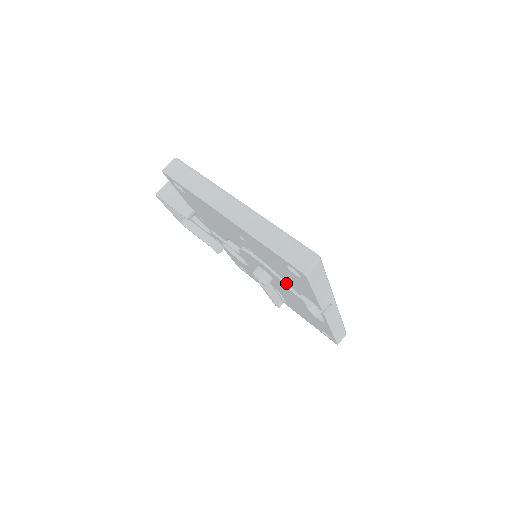
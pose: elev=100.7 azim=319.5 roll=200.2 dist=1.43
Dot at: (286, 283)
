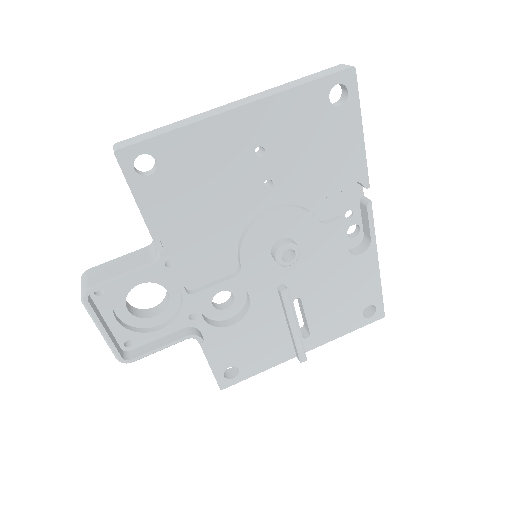
Dot at: (315, 217)
